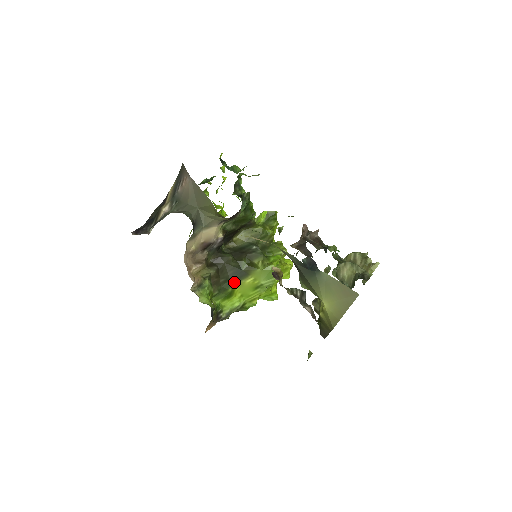
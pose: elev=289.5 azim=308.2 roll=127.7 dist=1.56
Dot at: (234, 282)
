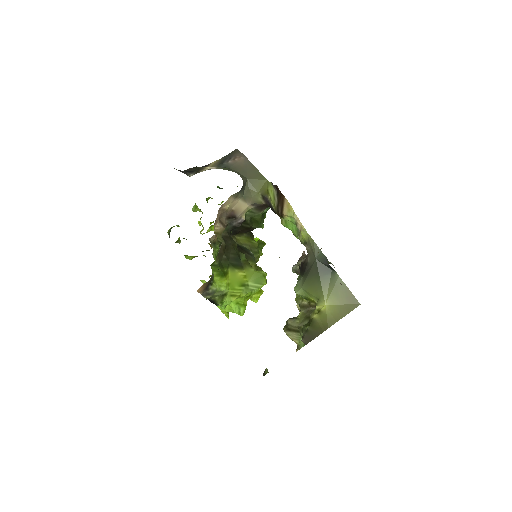
Dot at: (231, 266)
